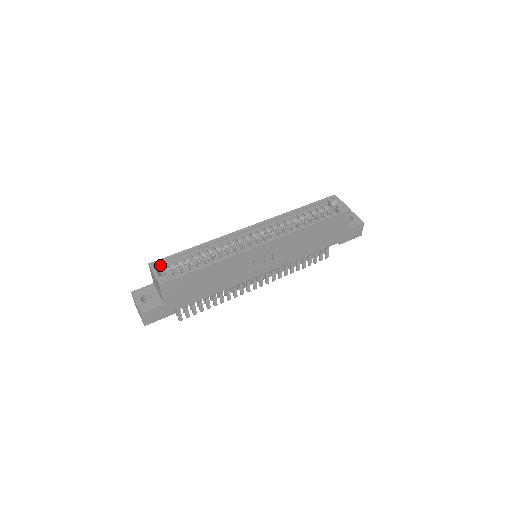
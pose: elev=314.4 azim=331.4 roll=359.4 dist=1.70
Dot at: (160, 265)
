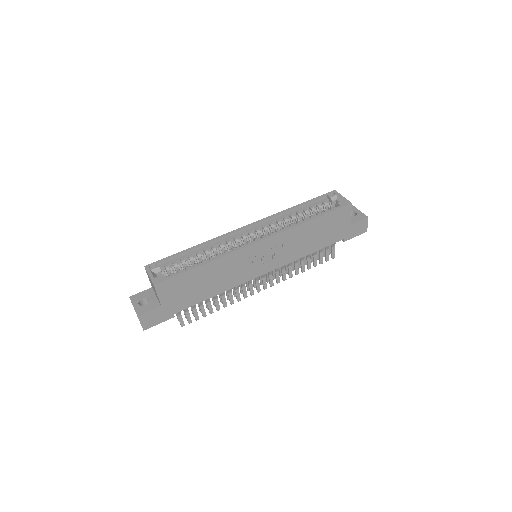
Dot at: (156, 267)
